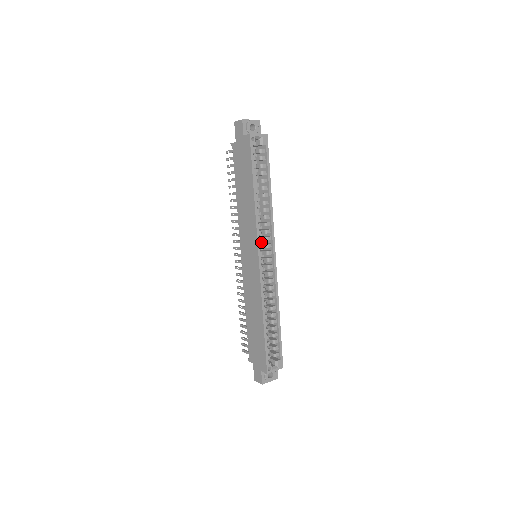
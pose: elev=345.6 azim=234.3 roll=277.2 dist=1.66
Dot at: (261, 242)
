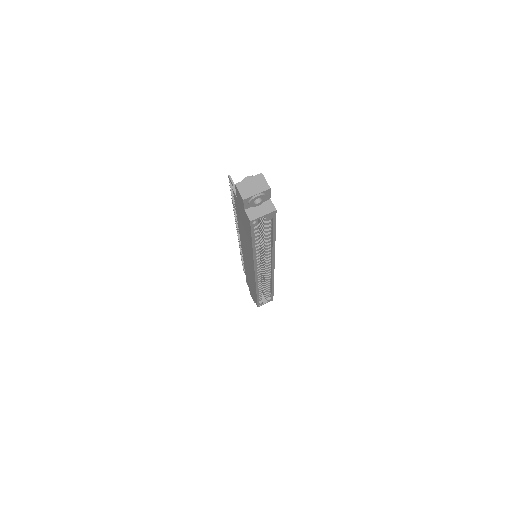
Dot at: occluded
